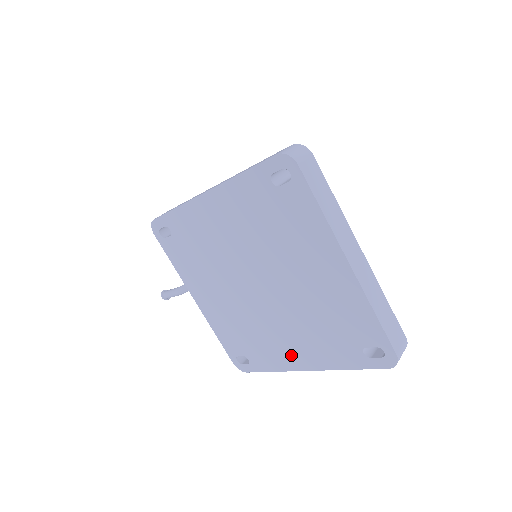
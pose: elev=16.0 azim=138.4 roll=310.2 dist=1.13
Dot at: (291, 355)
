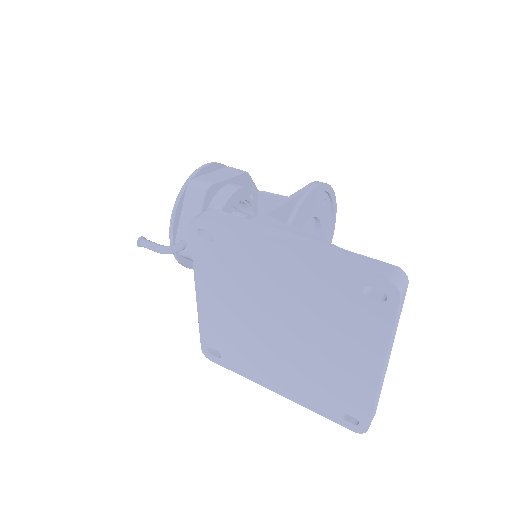
Dot at: (270, 378)
